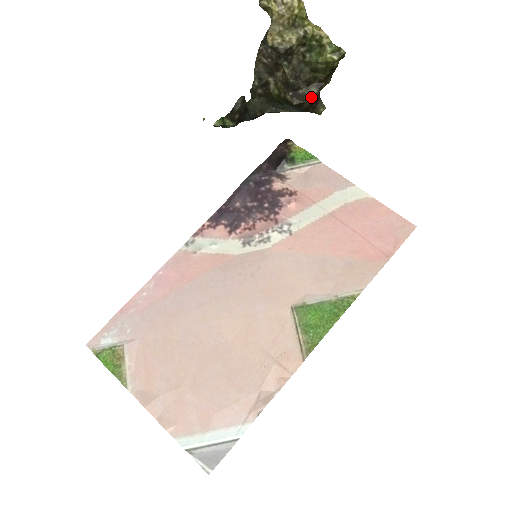
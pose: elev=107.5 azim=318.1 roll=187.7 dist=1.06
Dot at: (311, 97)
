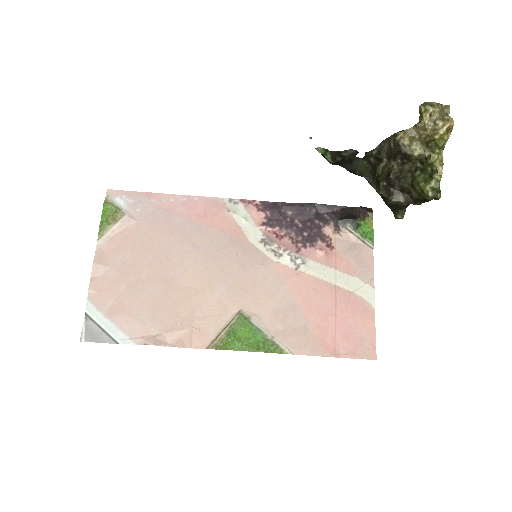
Dot at: (395, 201)
